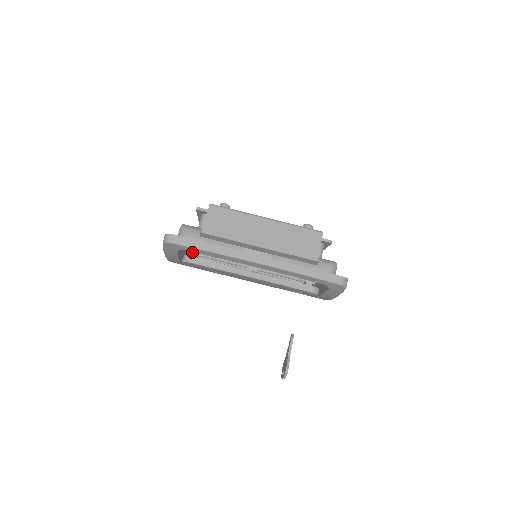
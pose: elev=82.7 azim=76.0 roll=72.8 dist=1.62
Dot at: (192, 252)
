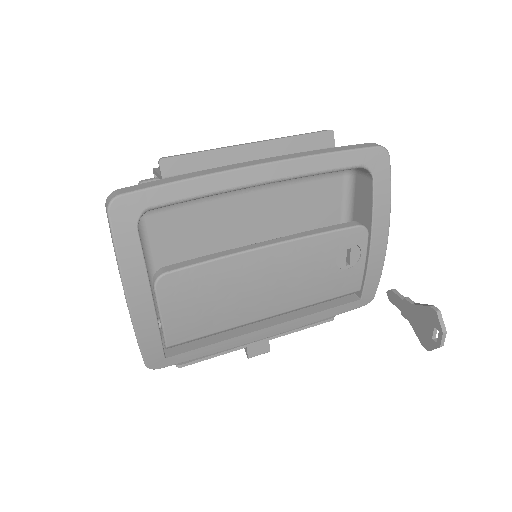
Dot at: occluded
